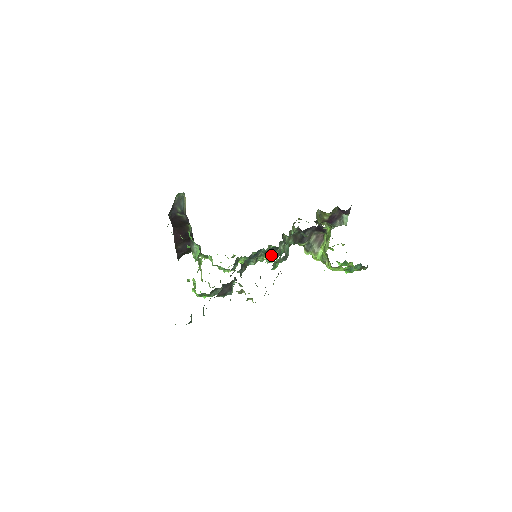
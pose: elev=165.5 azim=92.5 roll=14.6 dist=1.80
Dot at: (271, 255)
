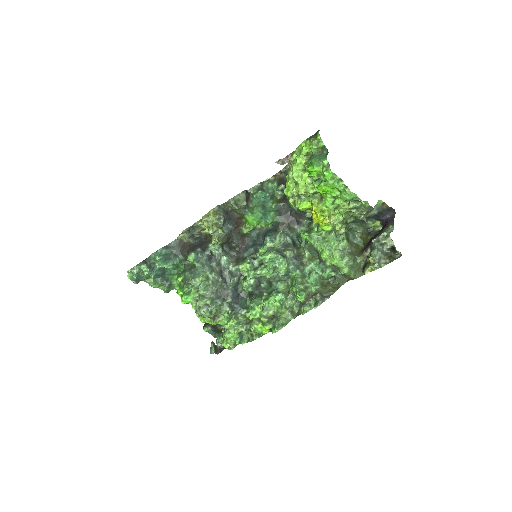
Dot at: (266, 238)
